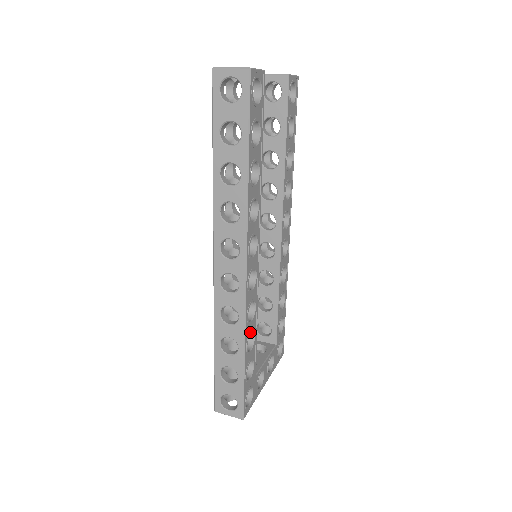
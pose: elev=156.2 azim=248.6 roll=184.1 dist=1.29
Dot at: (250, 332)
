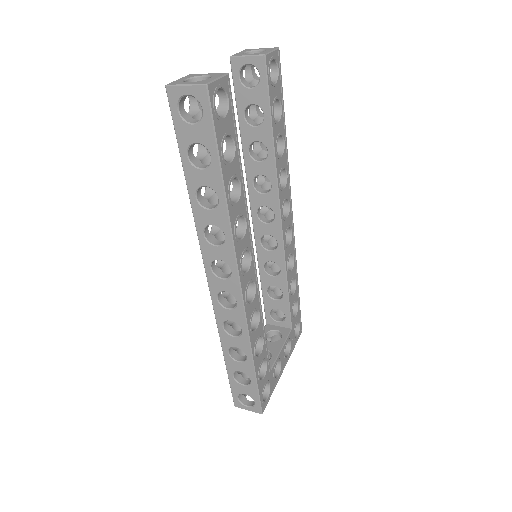
Dot at: (257, 339)
